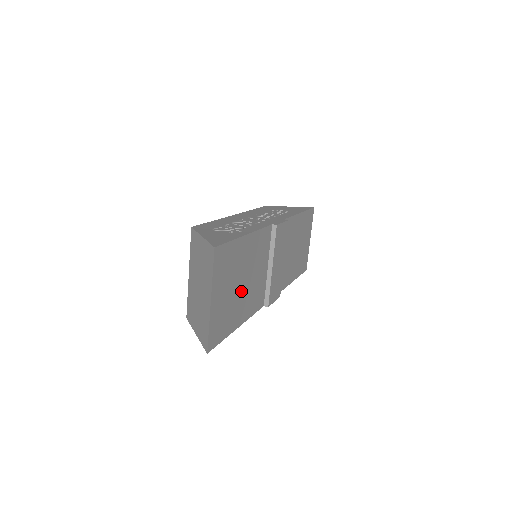
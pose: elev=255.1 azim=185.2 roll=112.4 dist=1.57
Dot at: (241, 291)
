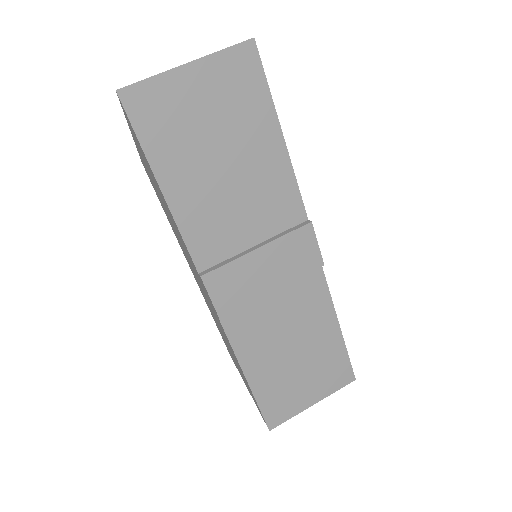
Dot at: (211, 165)
